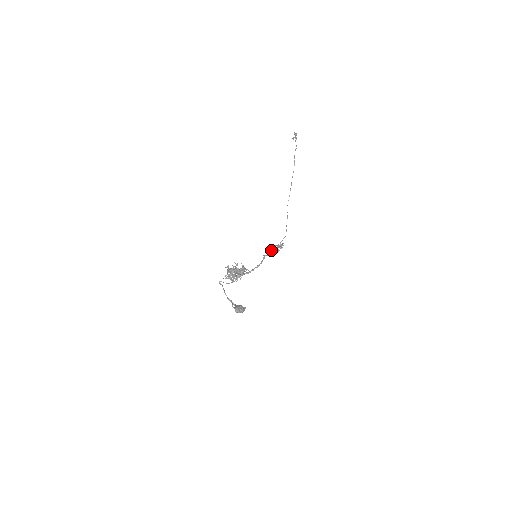
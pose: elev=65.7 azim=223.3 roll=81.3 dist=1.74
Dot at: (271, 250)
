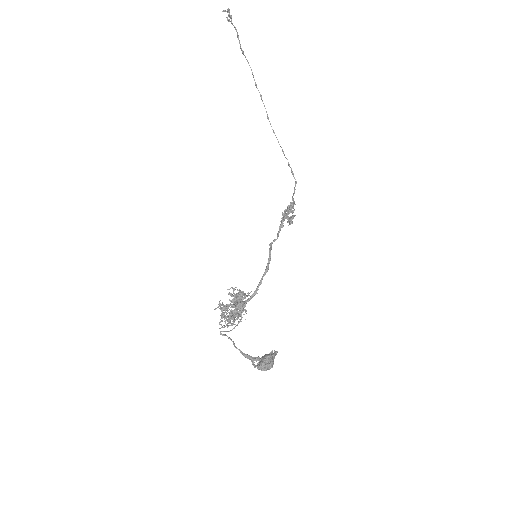
Dot at: occluded
